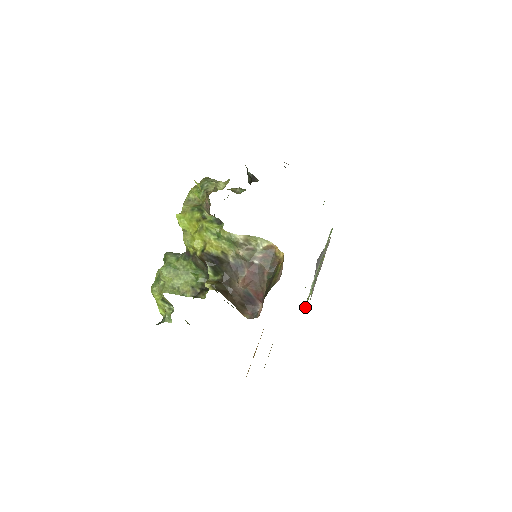
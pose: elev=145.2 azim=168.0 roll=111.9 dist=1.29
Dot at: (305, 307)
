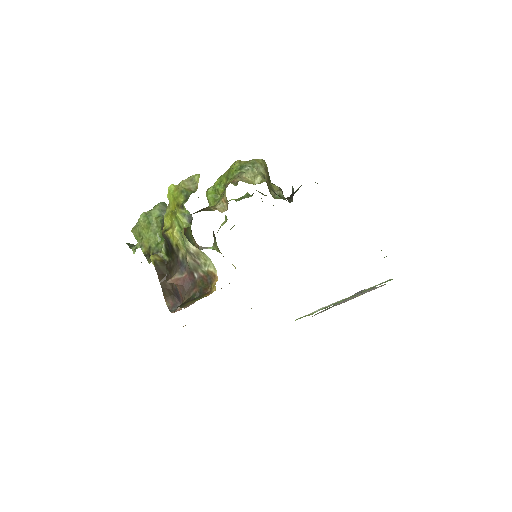
Dot at: occluded
